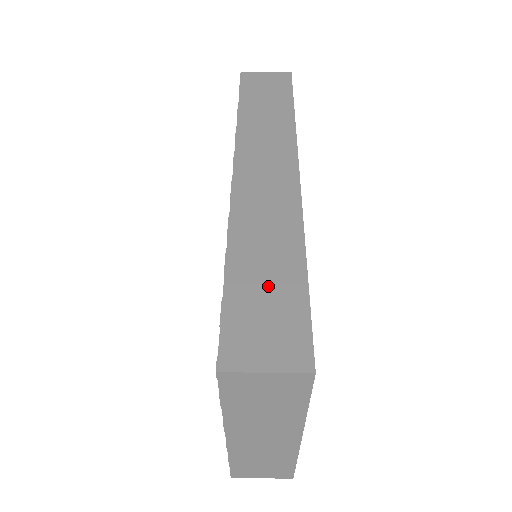
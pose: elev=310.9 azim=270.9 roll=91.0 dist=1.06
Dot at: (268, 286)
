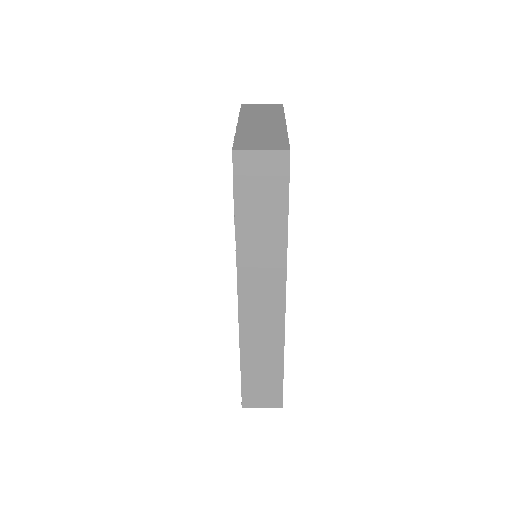
Dot at: occluded
